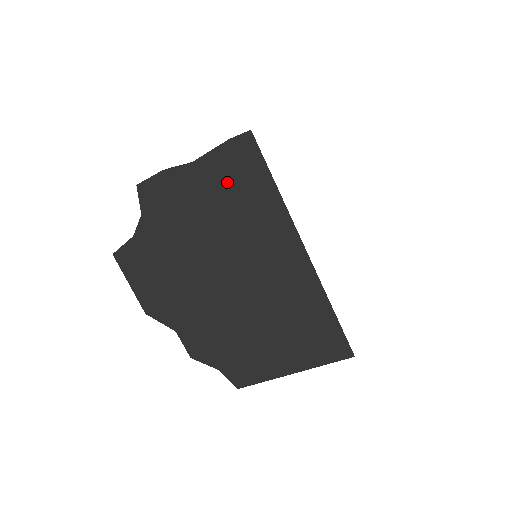
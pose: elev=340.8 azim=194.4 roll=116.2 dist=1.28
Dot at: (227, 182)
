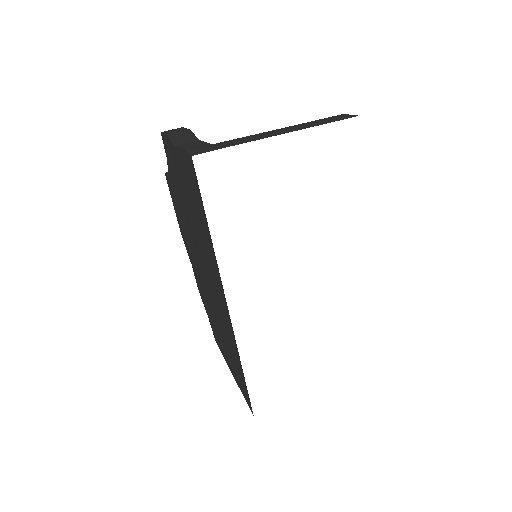
Dot at: (190, 188)
